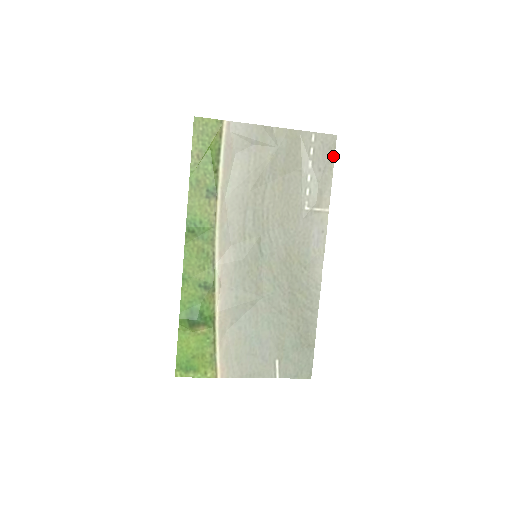
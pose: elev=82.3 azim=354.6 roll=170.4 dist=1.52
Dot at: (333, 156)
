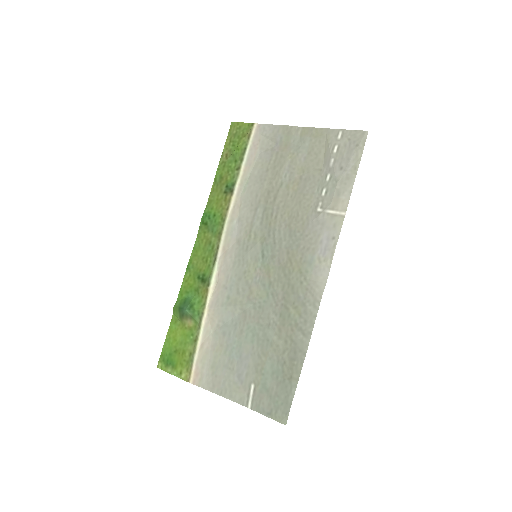
Dot at: (360, 154)
